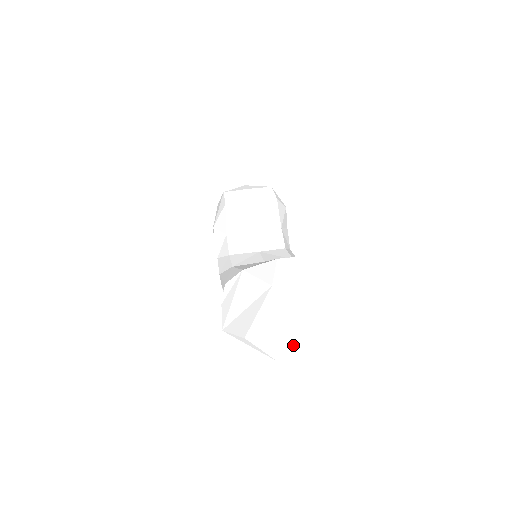
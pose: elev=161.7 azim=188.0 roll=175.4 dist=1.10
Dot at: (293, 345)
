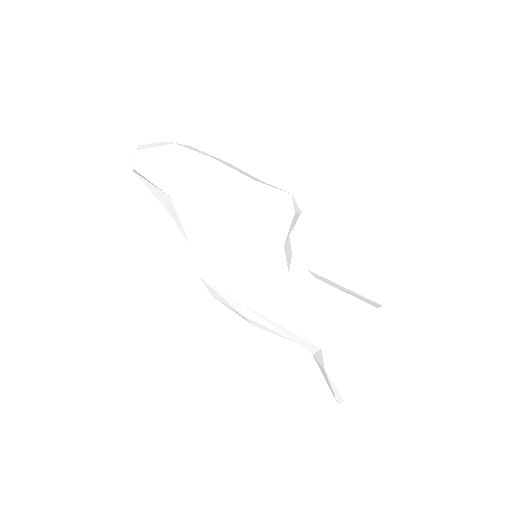
Dot at: occluded
